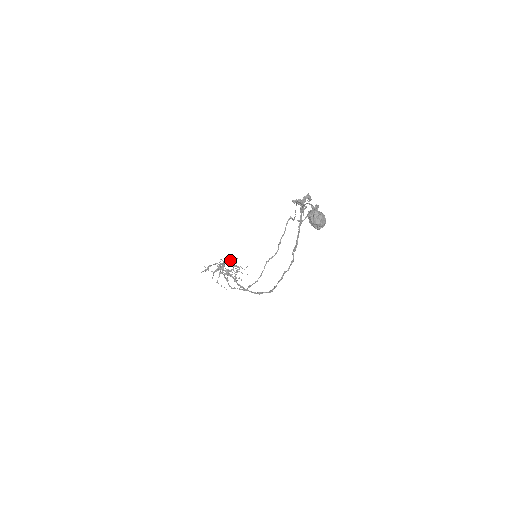
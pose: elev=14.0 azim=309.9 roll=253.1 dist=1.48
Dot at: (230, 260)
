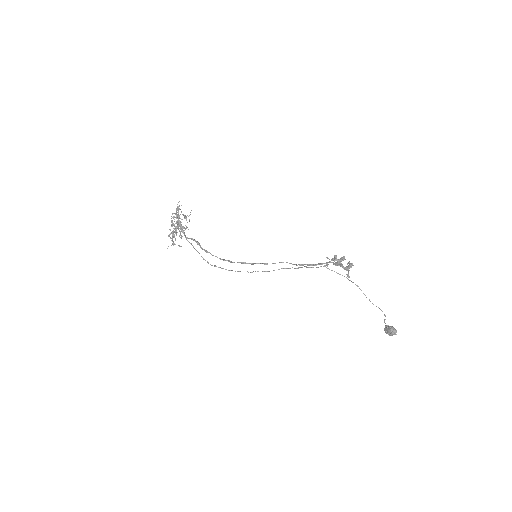
Dot at: occluded
